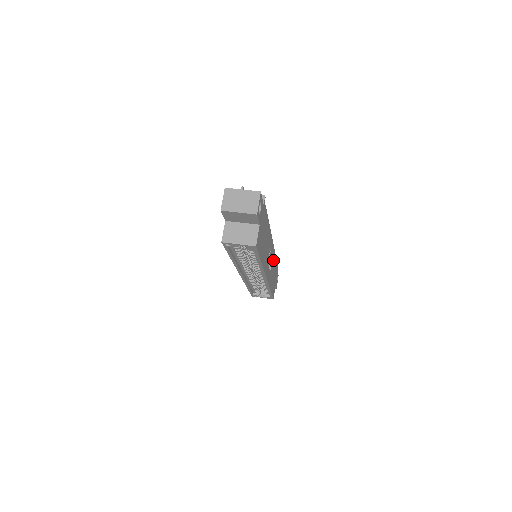
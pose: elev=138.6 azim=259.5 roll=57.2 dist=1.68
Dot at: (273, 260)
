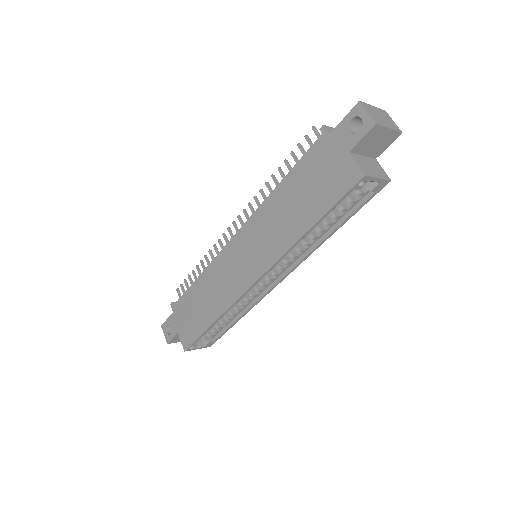
Dot at: occluded
